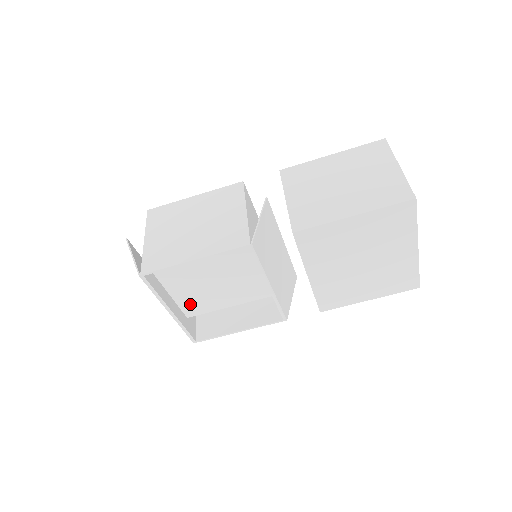
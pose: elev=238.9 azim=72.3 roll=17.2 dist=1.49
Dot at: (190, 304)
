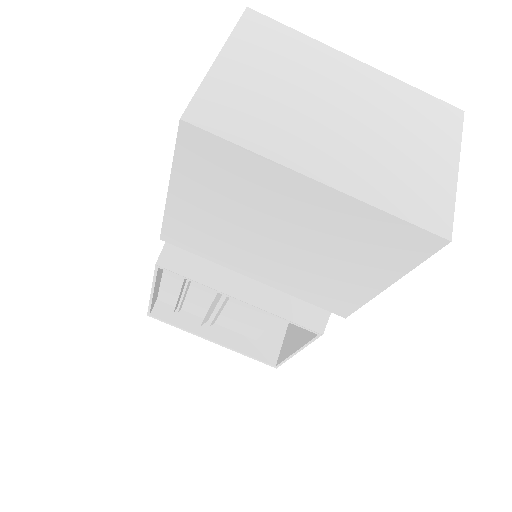
Dot at: (238, 327)
